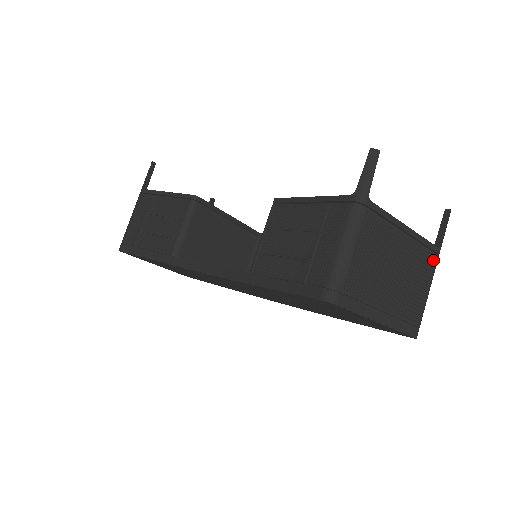
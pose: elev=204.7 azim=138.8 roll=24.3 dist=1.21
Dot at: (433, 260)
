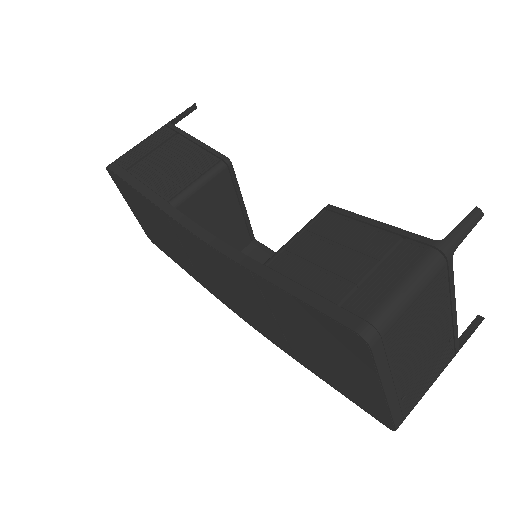
Dot at: (450, 358)
